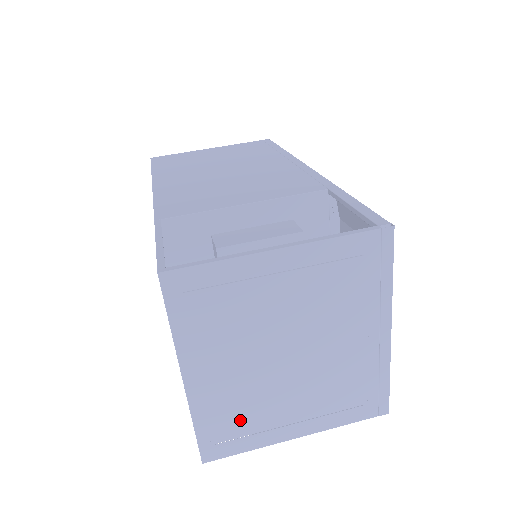
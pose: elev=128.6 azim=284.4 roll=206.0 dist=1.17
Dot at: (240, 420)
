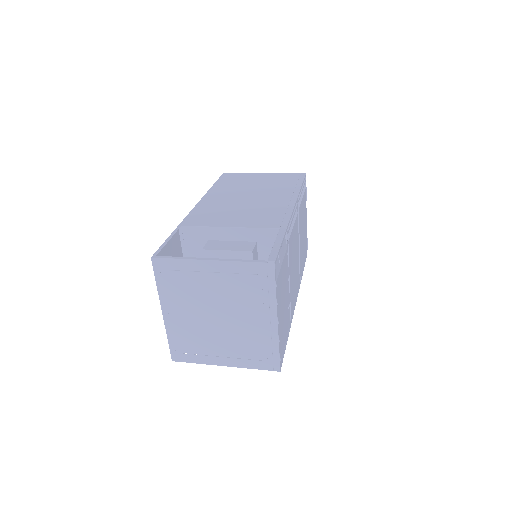
Dot at: (191, 344)
